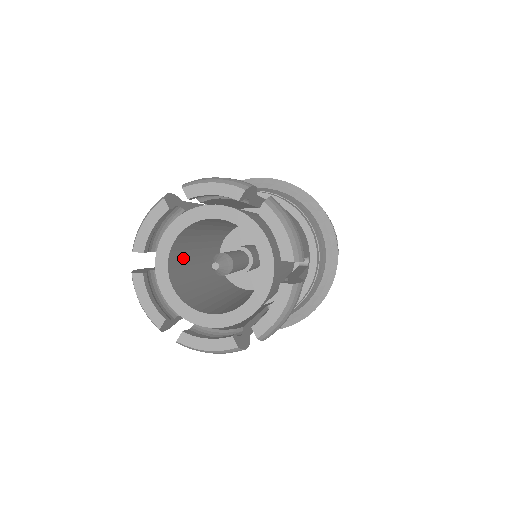
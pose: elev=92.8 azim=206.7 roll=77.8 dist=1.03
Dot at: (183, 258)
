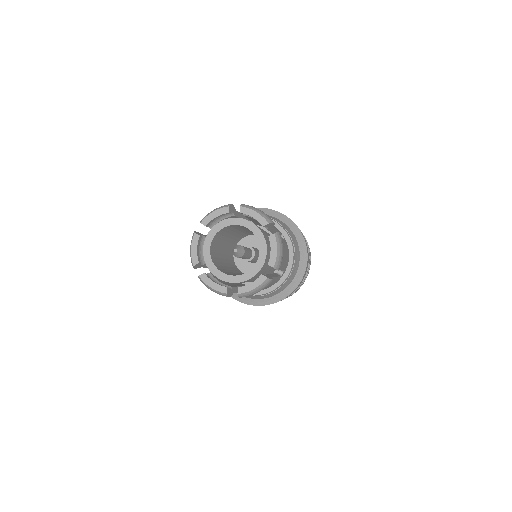
Dot at: (218, 262)
